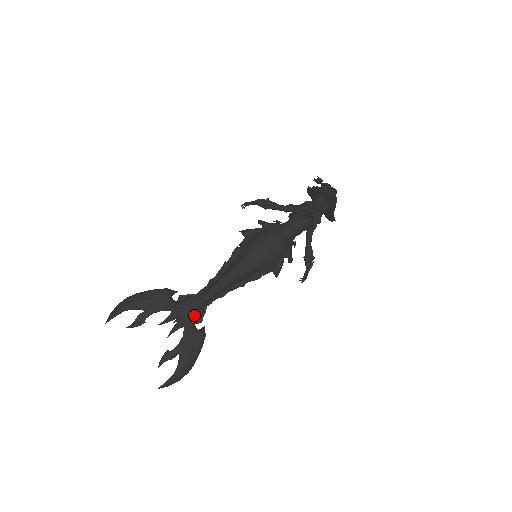
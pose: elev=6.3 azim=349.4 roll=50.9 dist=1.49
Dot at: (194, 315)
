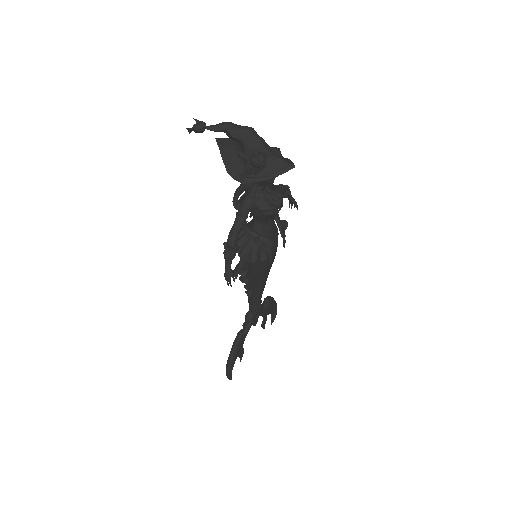
Dot at: (260, 311)
